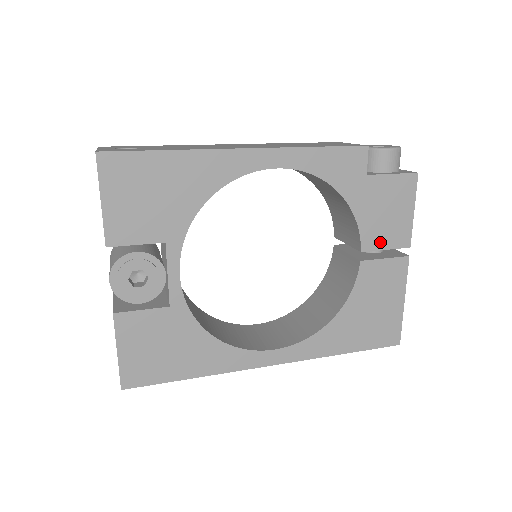
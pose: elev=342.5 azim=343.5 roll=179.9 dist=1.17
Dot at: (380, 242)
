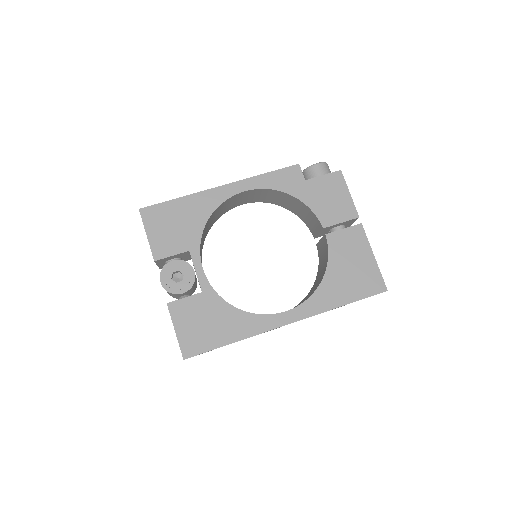
Dot at: (334, 219)
